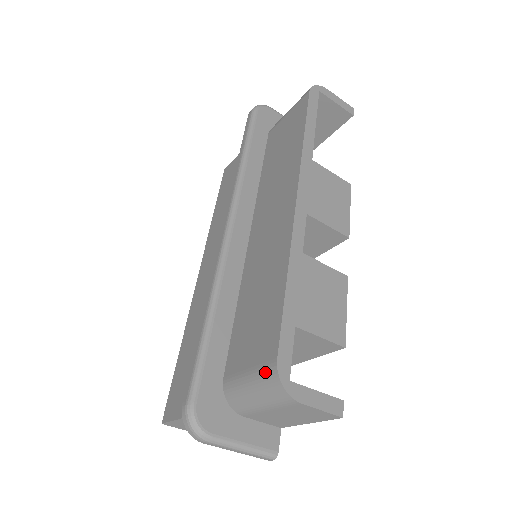
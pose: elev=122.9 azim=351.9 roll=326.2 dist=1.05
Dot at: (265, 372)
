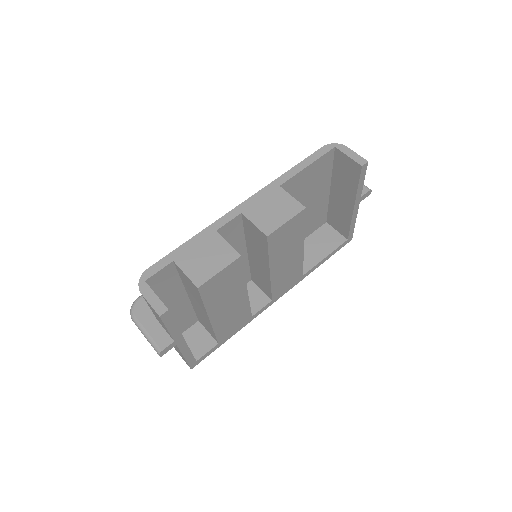
Dot at: occluded
